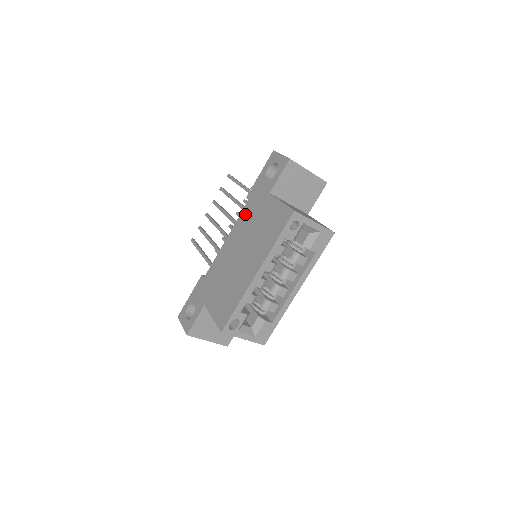
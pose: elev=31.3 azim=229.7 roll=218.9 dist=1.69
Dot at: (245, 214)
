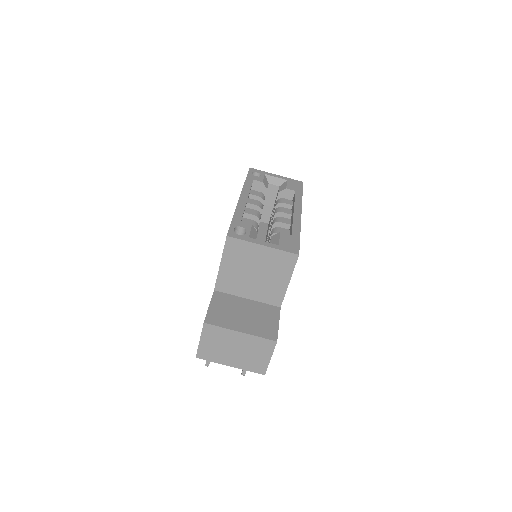
Dot at: occluded
